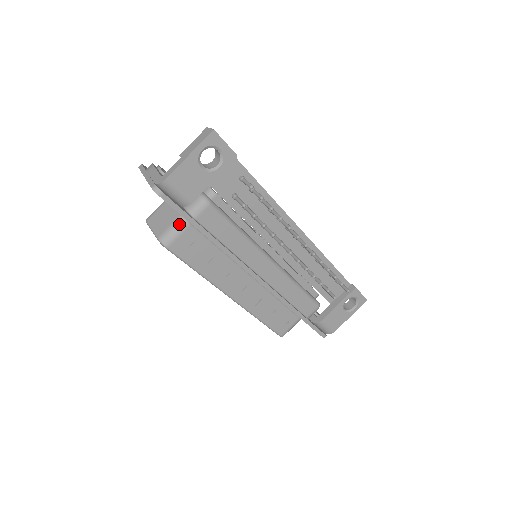
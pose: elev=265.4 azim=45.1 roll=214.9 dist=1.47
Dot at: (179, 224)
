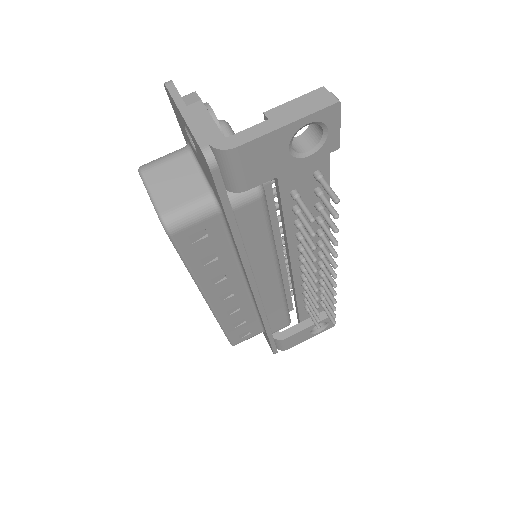
Dot at: (203, 207)
